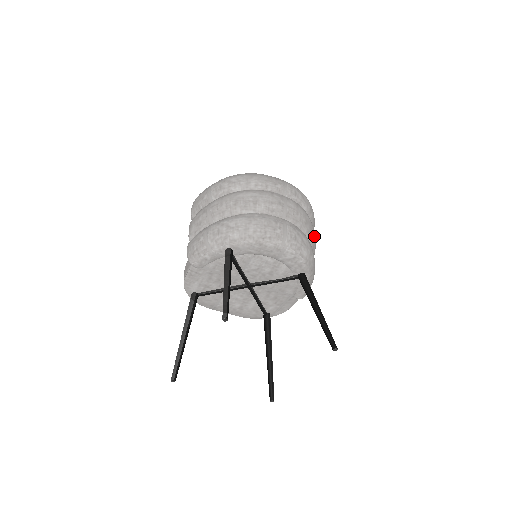
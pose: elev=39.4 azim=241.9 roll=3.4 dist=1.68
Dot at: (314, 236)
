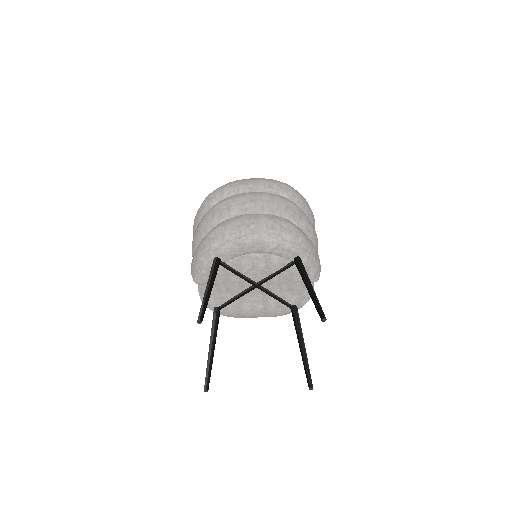
Dot at: (303, 218)
